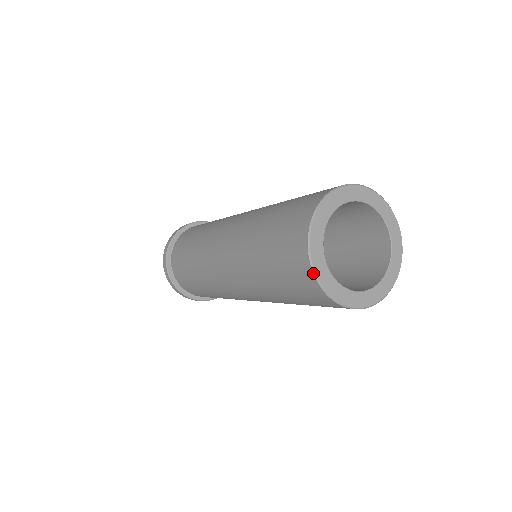
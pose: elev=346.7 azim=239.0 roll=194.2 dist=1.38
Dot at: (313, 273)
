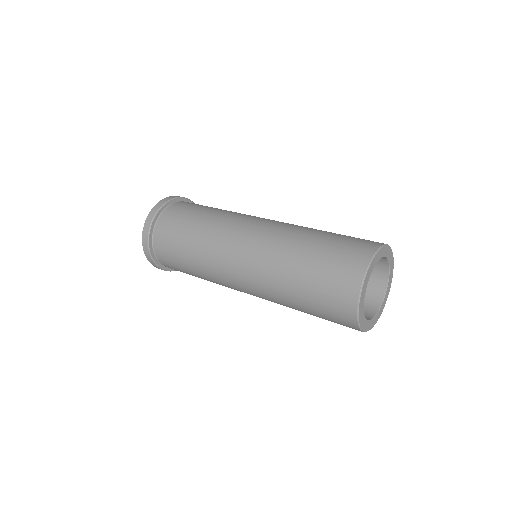
Dot at: (363, 280)
